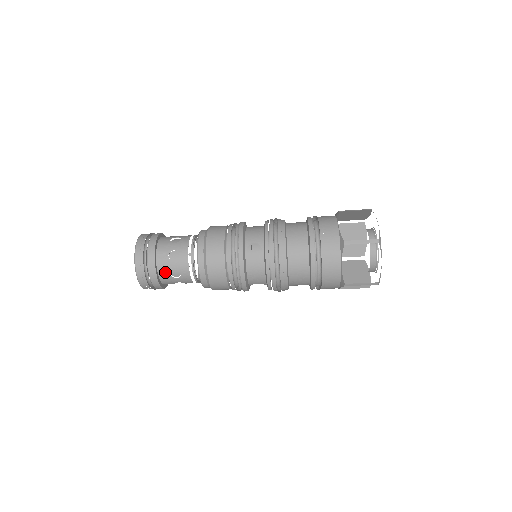
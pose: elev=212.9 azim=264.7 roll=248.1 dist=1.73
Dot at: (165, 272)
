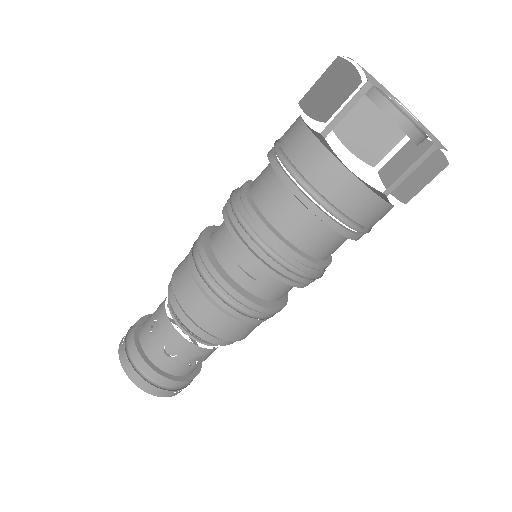
Dot at: (146, 333)
